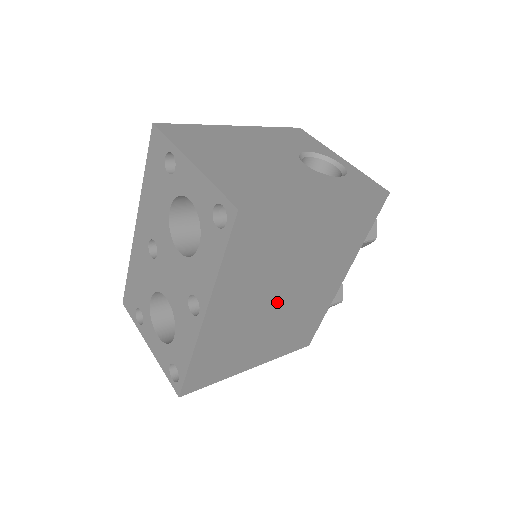
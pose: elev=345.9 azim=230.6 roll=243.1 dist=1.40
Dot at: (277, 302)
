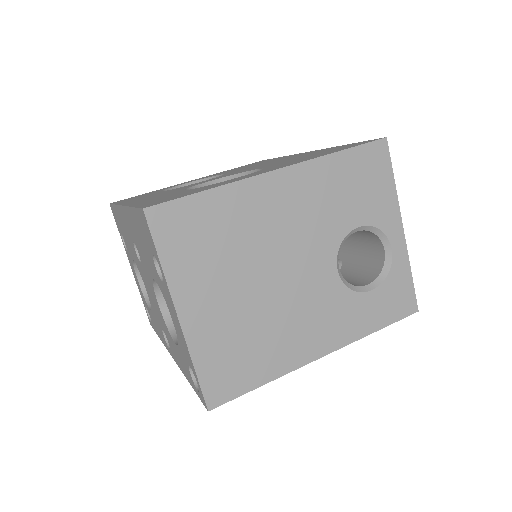
Dot at: occluded
